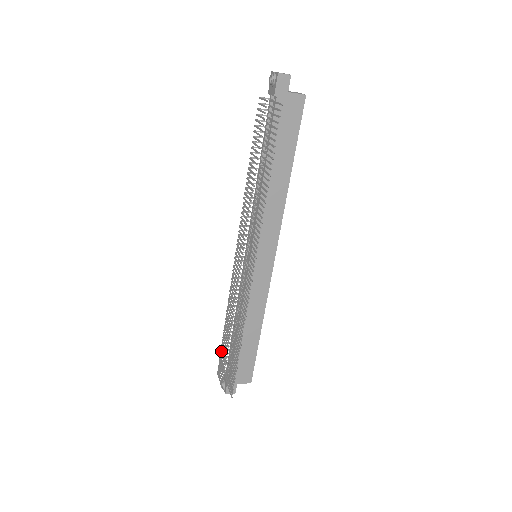
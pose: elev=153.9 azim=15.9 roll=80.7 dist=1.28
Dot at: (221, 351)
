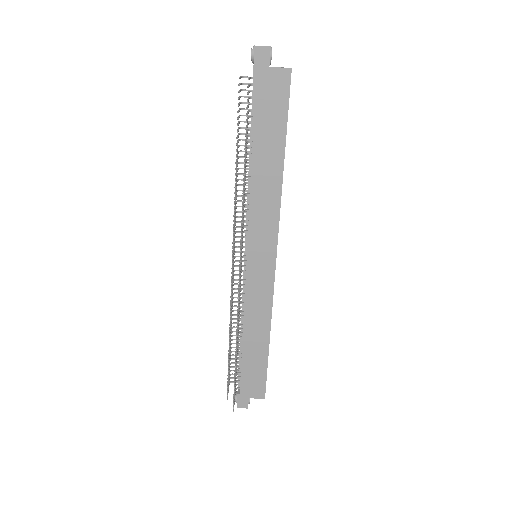
Dot at: occluded
